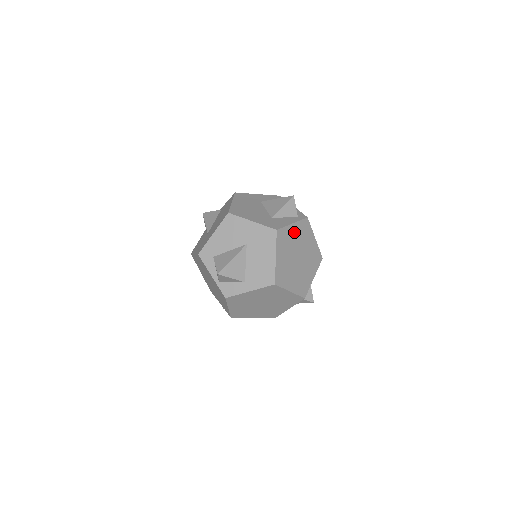
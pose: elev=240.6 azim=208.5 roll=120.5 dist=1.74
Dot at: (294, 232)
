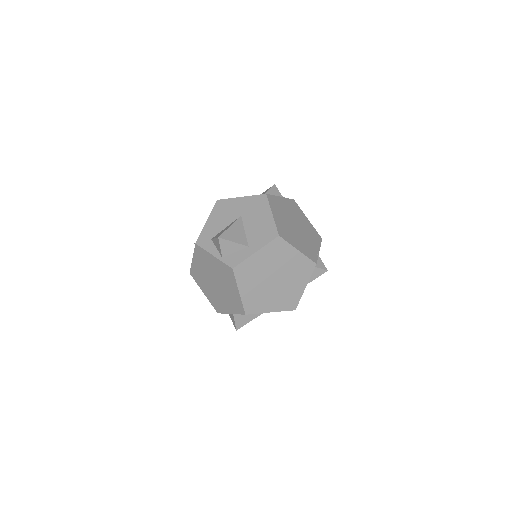
Dot at: (284, 204)
